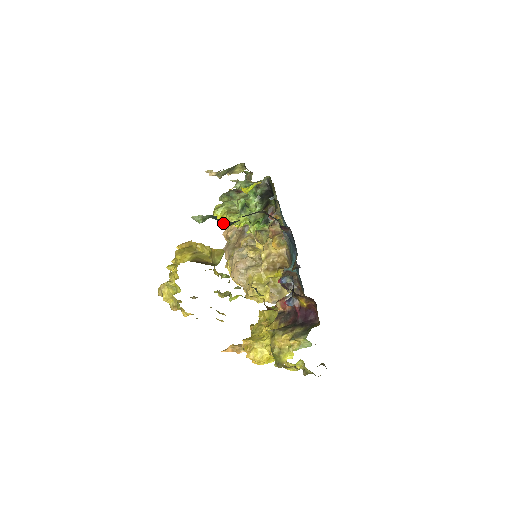
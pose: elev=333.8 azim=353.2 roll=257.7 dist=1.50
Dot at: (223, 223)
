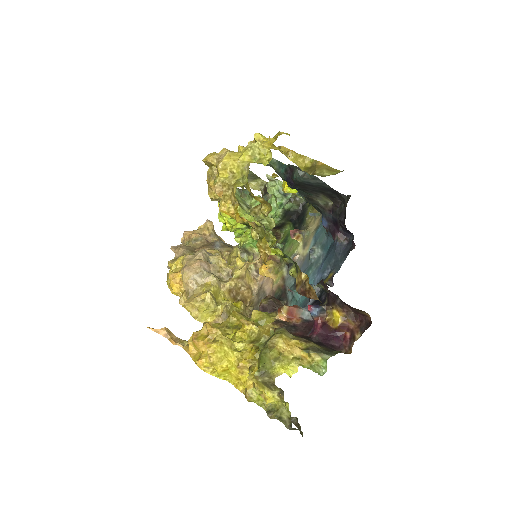
Dot at: (299, 172)
